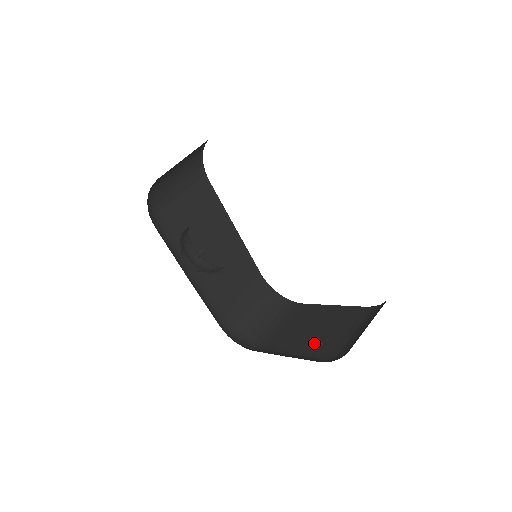
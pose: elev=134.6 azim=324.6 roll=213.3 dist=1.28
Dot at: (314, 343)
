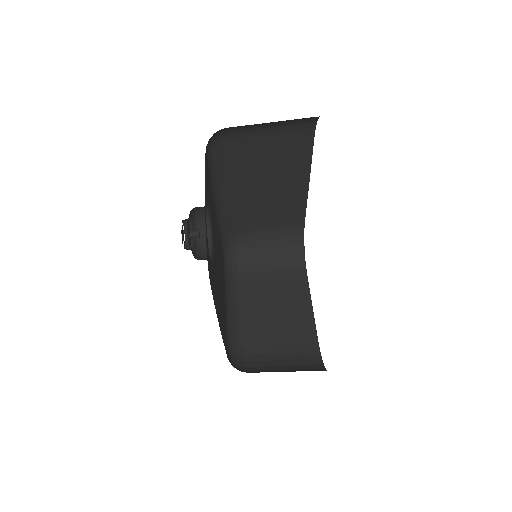
Dot at: (258, 323)
